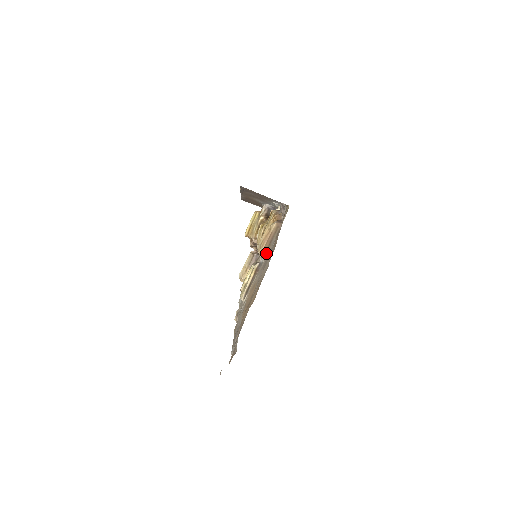
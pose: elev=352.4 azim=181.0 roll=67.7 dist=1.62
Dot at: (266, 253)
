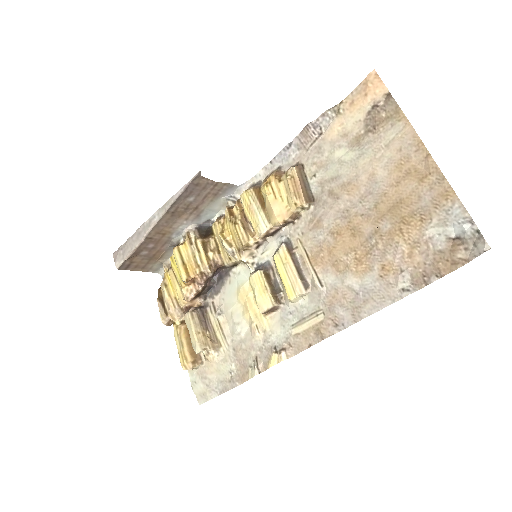
Dot at: (310, 201)
